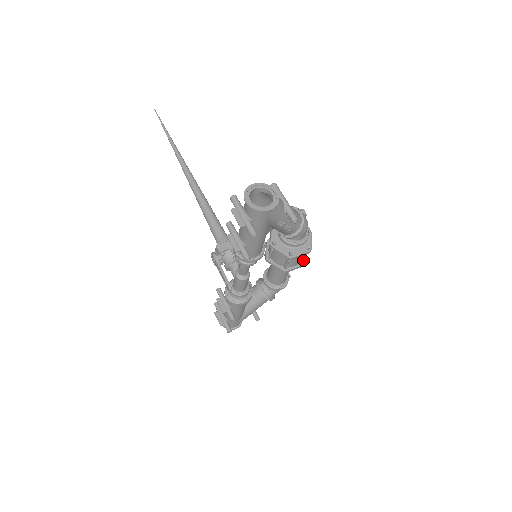
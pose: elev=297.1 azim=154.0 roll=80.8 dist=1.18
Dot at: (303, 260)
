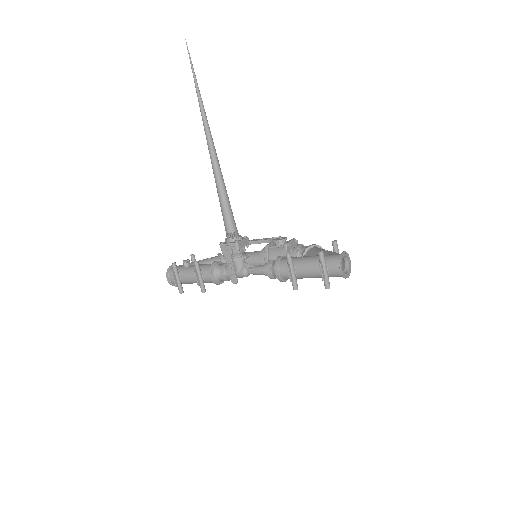
Dot at: occluded
